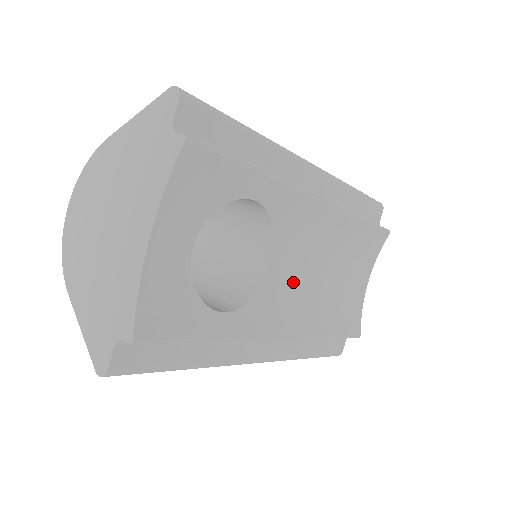
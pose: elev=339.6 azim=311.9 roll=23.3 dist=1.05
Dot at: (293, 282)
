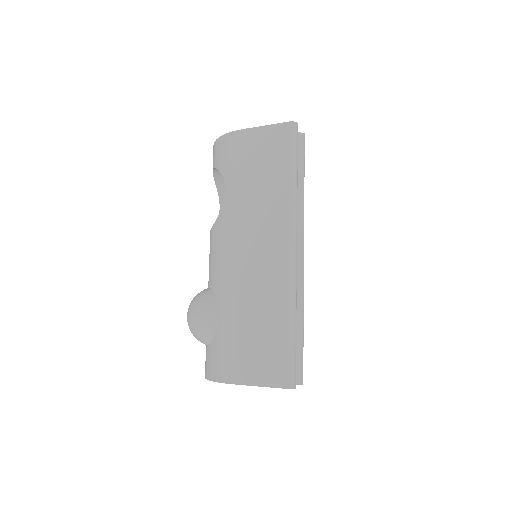
Dot at: occluded
